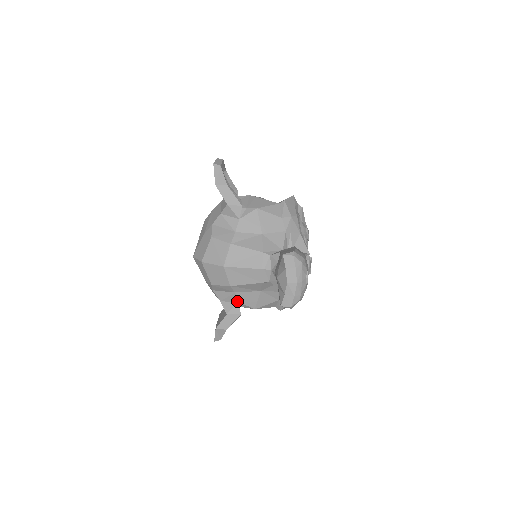
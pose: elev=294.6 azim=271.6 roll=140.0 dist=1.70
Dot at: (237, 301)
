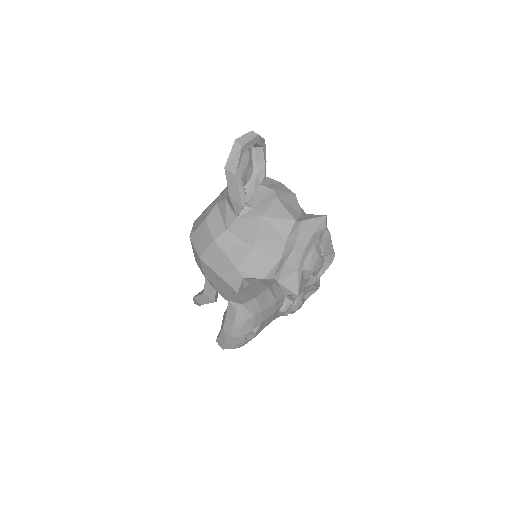
Dot at: (215, 289)
